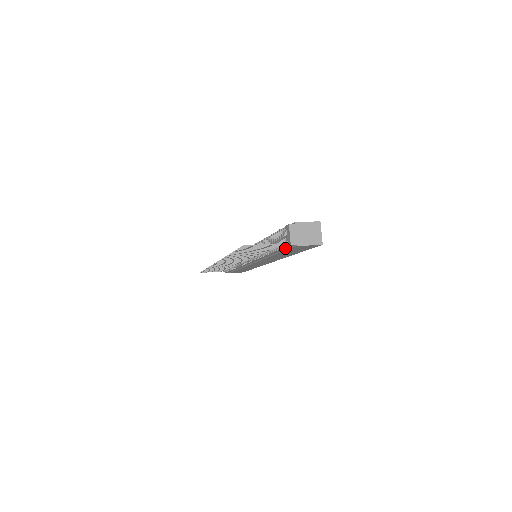
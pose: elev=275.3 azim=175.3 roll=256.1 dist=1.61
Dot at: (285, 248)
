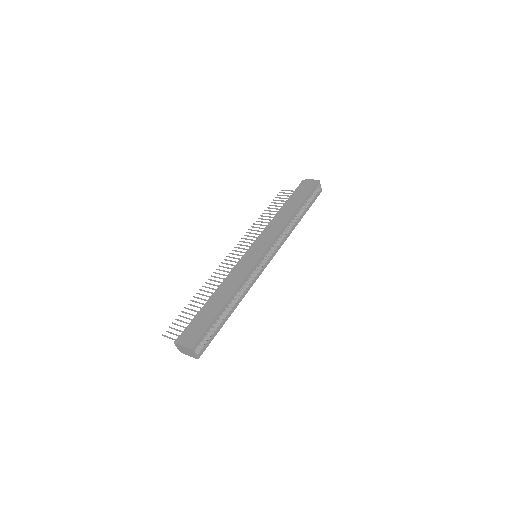
Dot at: occluded
